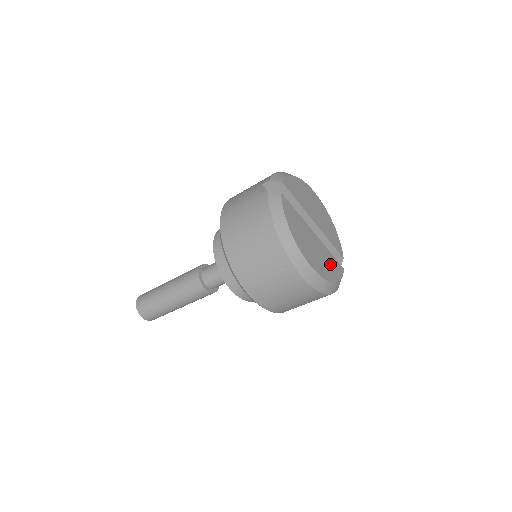
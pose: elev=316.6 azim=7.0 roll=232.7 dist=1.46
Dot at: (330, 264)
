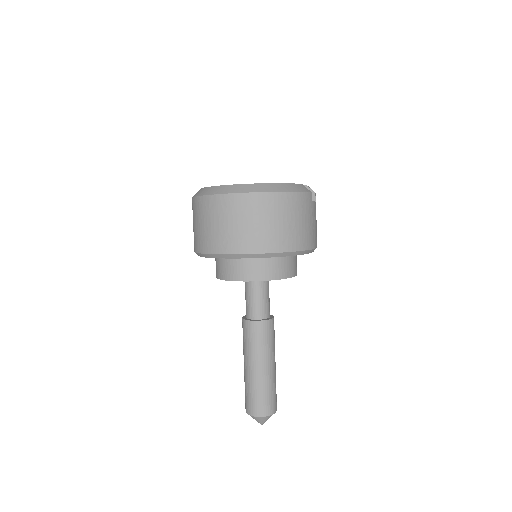
Dot at: occluded
